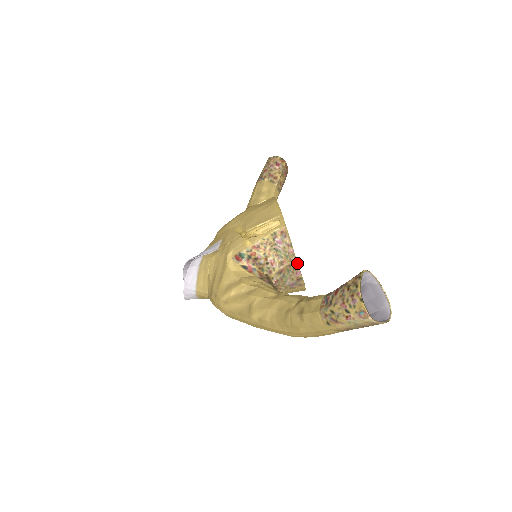
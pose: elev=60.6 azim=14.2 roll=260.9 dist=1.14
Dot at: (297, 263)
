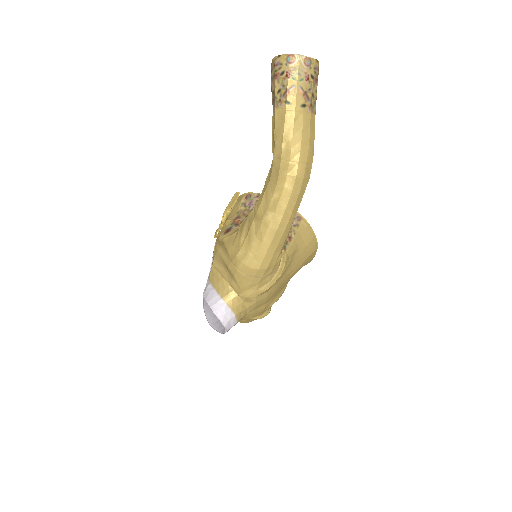
Dot at: occluded
